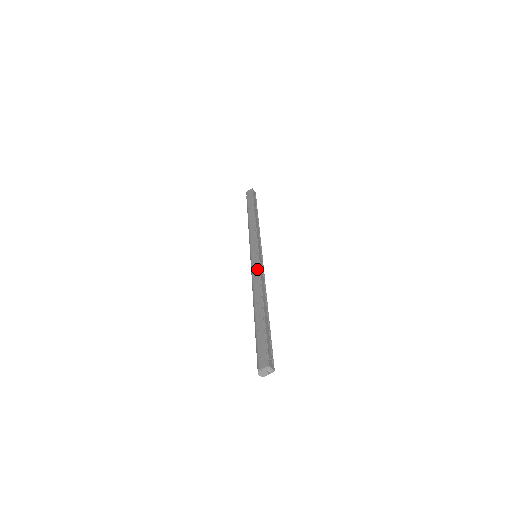
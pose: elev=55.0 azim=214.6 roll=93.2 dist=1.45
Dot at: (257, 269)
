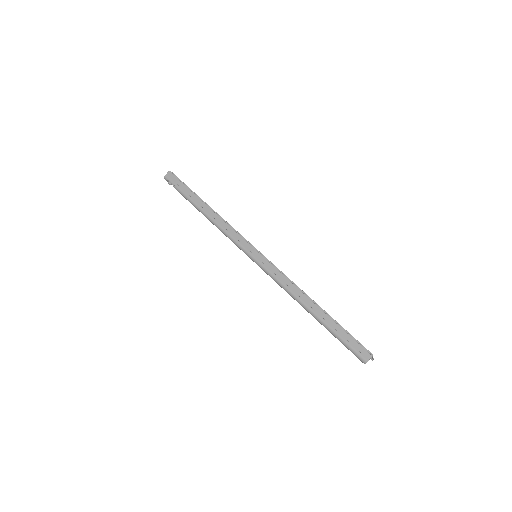
Dot at: (278, 271)
